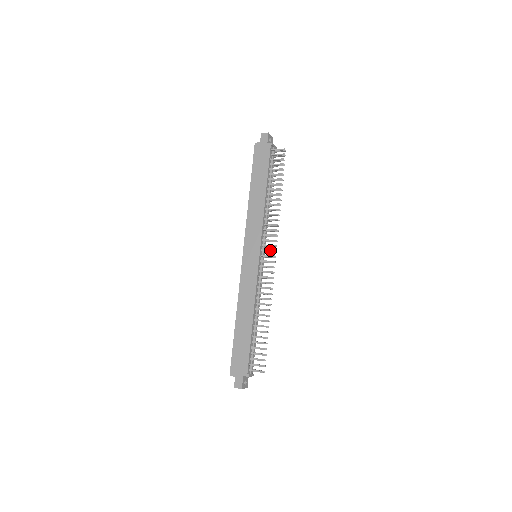
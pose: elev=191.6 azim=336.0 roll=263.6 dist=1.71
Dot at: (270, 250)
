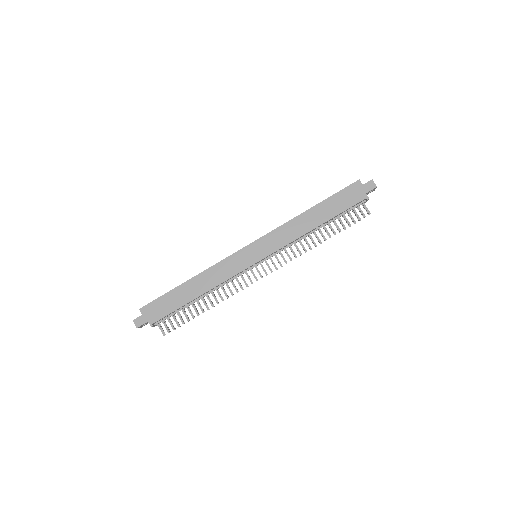
Dot at: occluded
